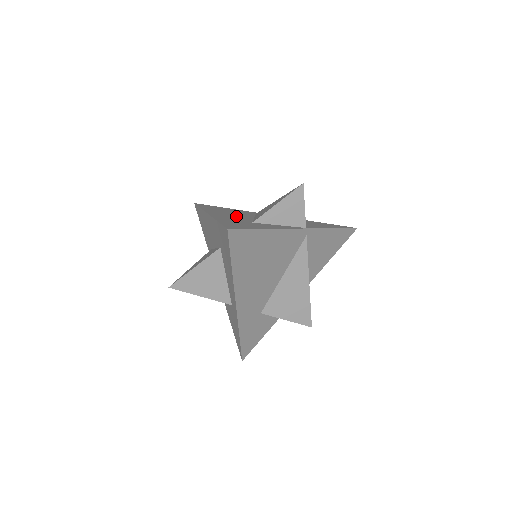
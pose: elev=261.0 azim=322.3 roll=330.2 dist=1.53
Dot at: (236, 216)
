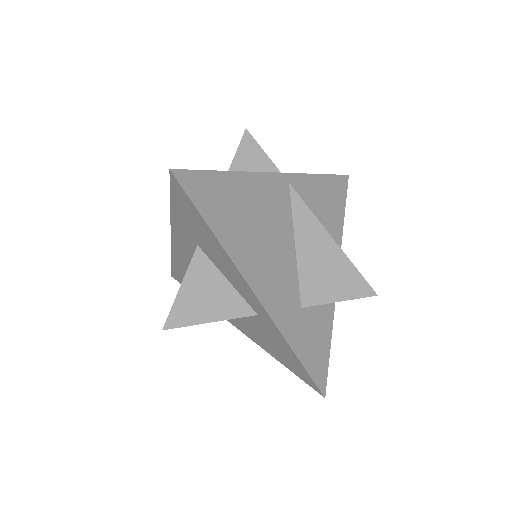
Dot at: occluded
